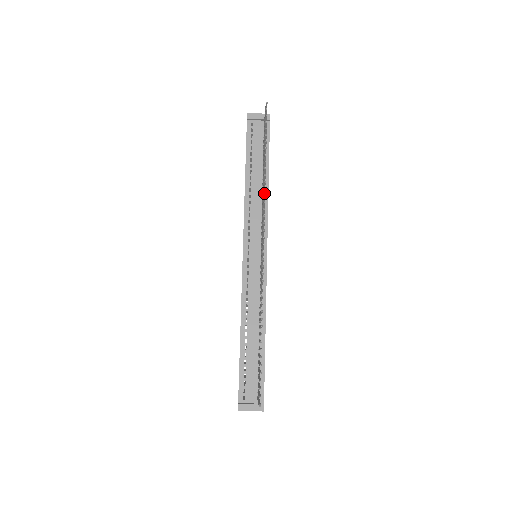
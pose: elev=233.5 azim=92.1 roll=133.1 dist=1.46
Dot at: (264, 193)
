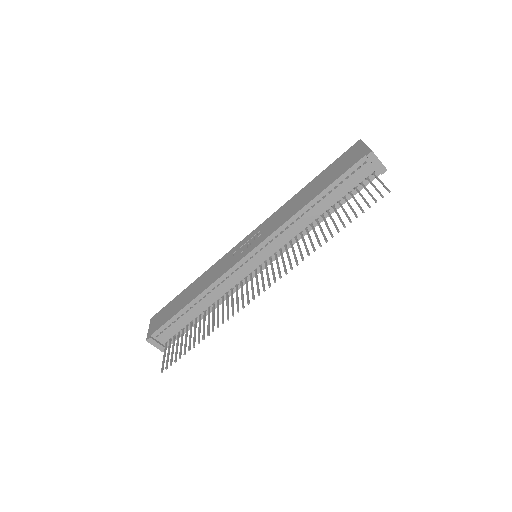
Dot at: (306, 249)
